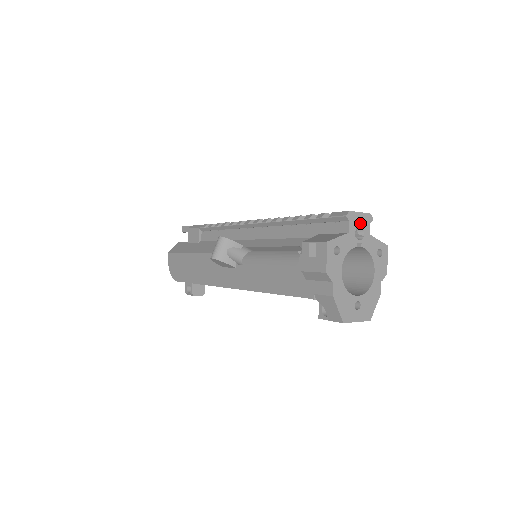
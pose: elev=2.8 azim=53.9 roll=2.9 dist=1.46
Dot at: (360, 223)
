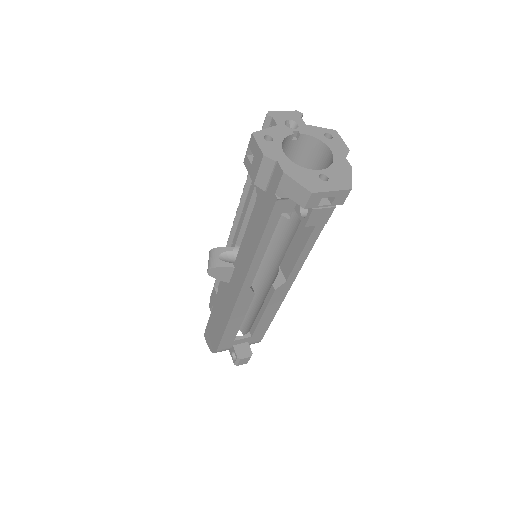
Dot at: (288, 118)
